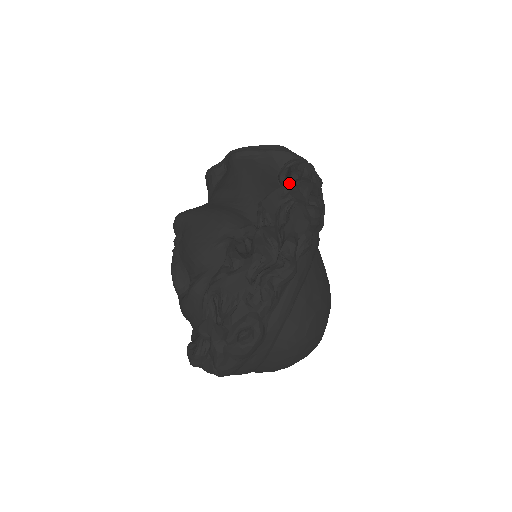
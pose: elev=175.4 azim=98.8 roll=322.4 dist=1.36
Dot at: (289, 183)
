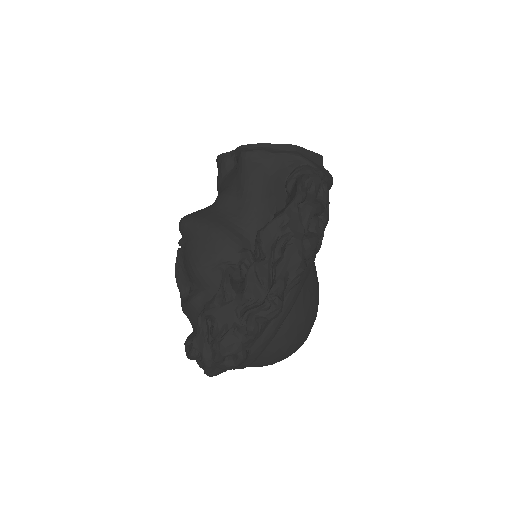
Dot at: (291, 210)
